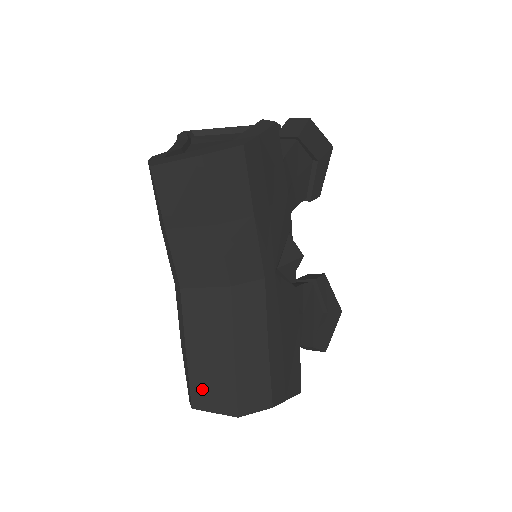
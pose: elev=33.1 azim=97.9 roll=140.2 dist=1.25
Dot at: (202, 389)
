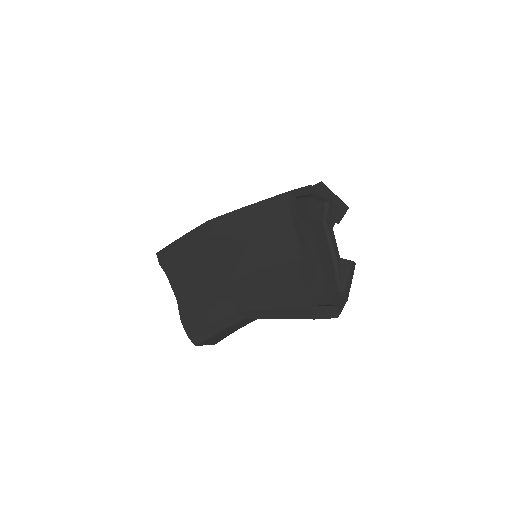
Dot at: (209, 341)
